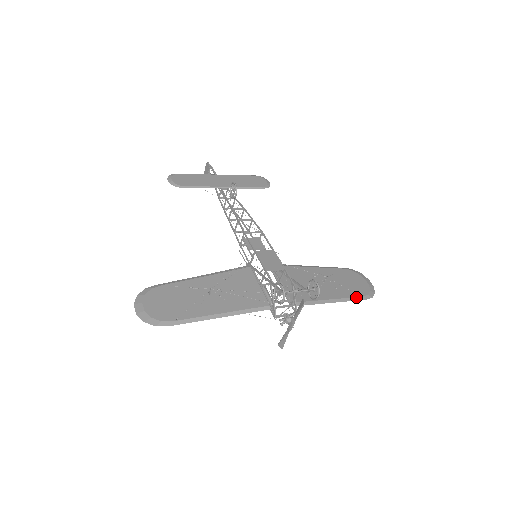
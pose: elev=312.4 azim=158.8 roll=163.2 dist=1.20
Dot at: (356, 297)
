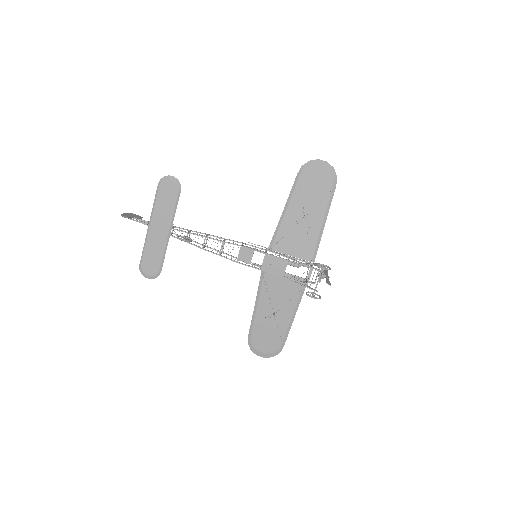
Dot at: (330, 196)
